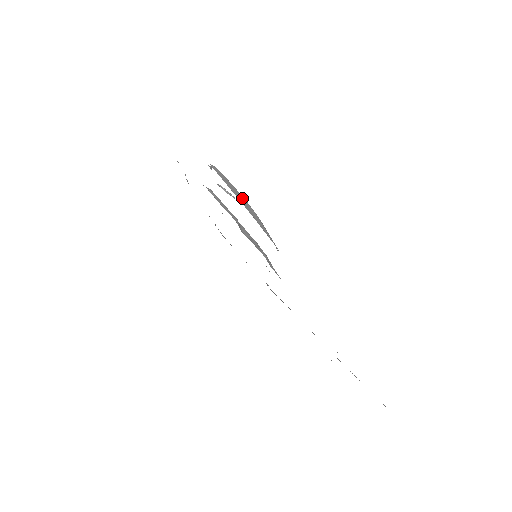
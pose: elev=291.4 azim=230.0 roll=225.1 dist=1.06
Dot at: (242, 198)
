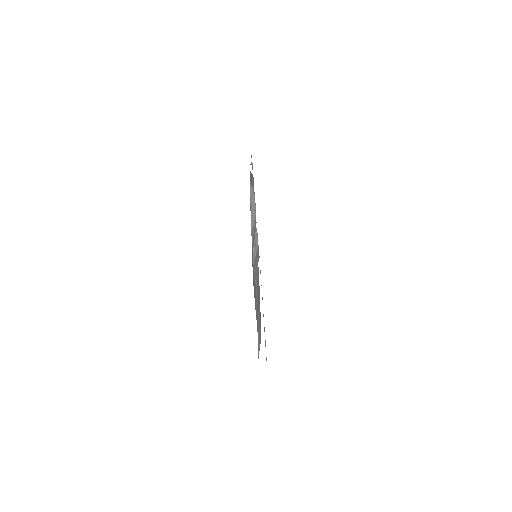
Dot at: (254, 205)
